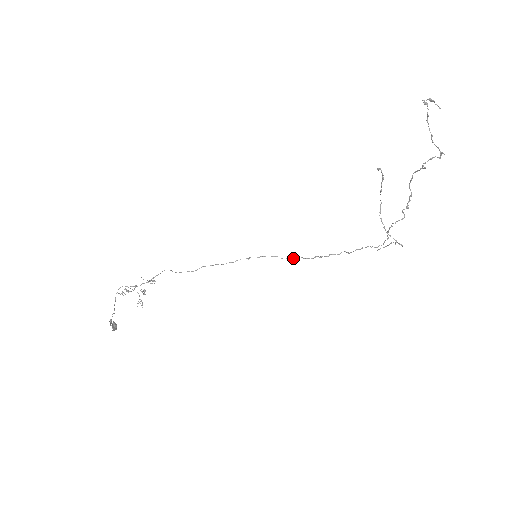
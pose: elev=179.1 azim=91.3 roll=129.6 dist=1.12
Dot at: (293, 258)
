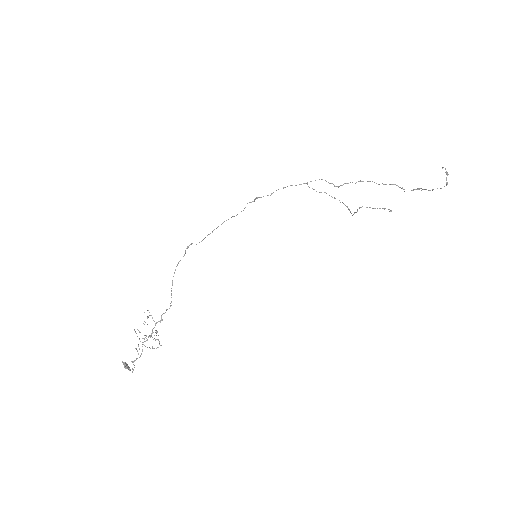
Dot at: occluded
